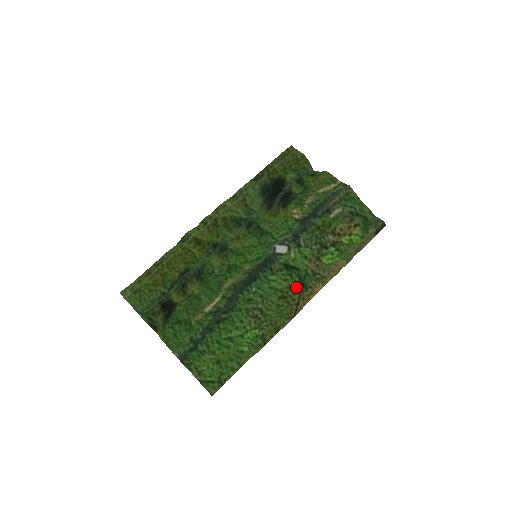
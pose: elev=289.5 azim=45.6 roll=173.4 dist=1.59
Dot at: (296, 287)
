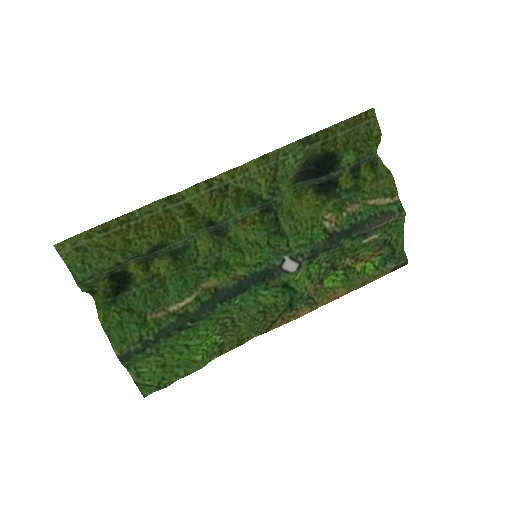
Dot at: (282, 305)
